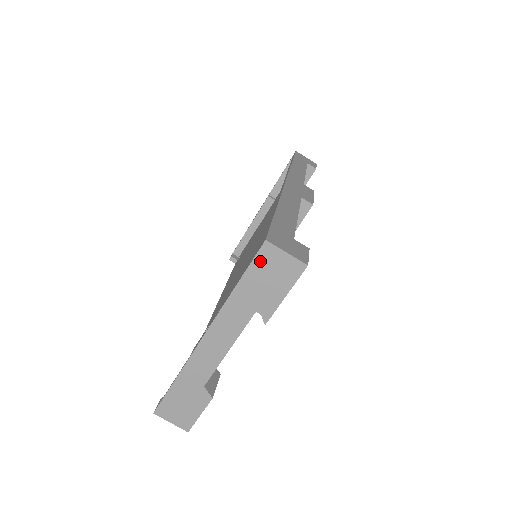
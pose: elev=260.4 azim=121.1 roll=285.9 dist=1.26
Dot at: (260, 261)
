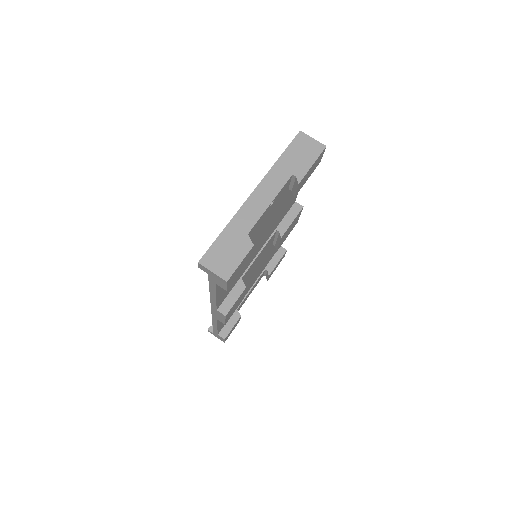
Dot at: (296, 142)
